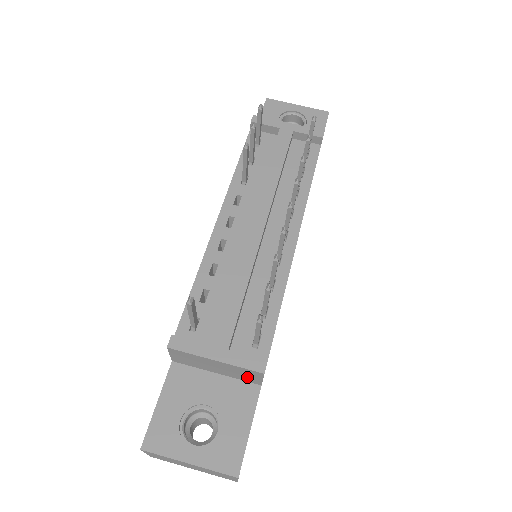
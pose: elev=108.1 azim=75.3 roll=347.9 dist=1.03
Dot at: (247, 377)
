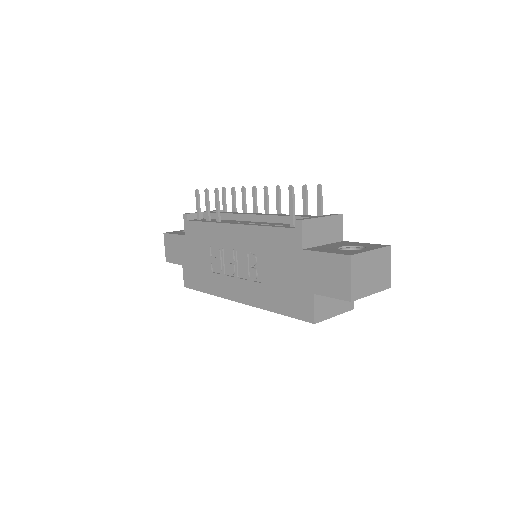
Dot at: (336, 233)
